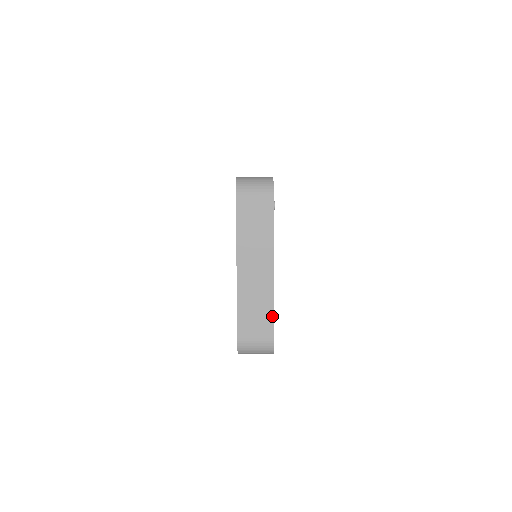
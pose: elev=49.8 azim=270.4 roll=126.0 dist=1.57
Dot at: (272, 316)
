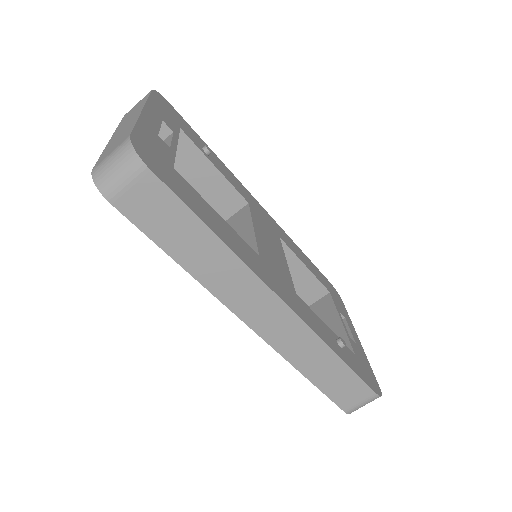
Dot at: (133, 127)
